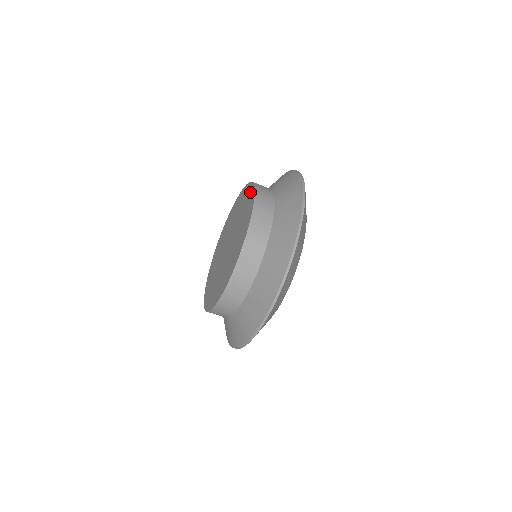
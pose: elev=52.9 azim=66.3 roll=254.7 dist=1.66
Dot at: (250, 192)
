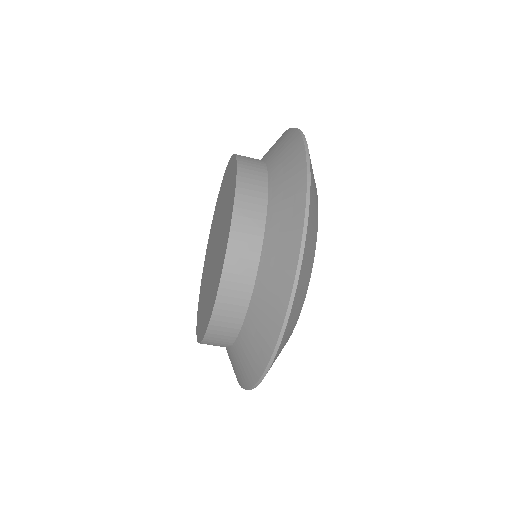
Dot at: (232, 169)
